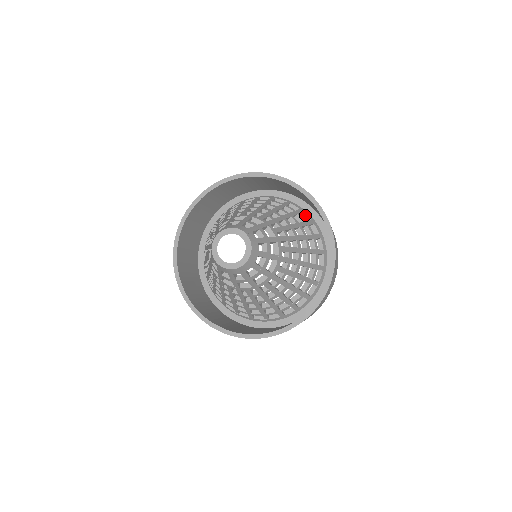
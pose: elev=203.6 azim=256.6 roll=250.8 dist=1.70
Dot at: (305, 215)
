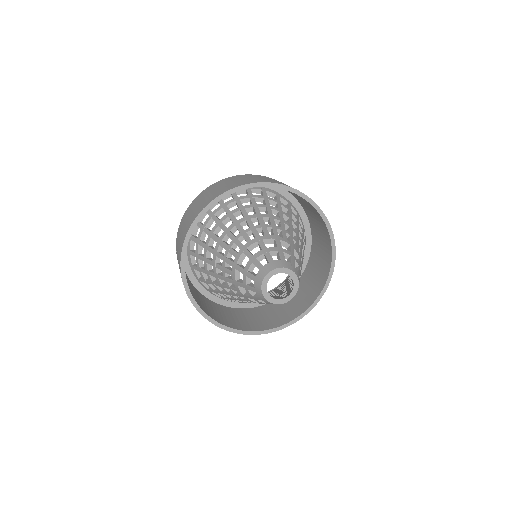
Dot at: (292, 209)
